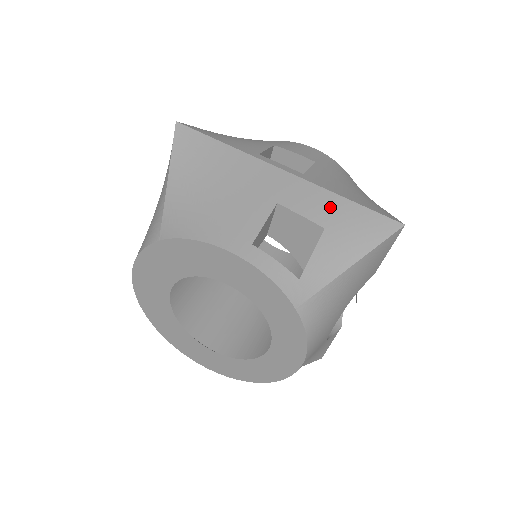
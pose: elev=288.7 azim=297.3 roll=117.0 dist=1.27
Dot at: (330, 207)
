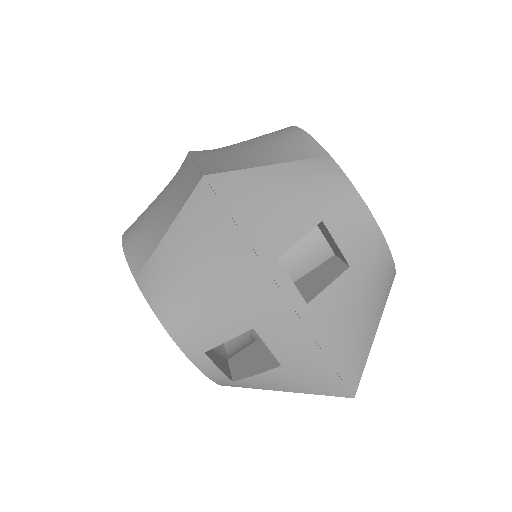
Dot at: (301, 353)
